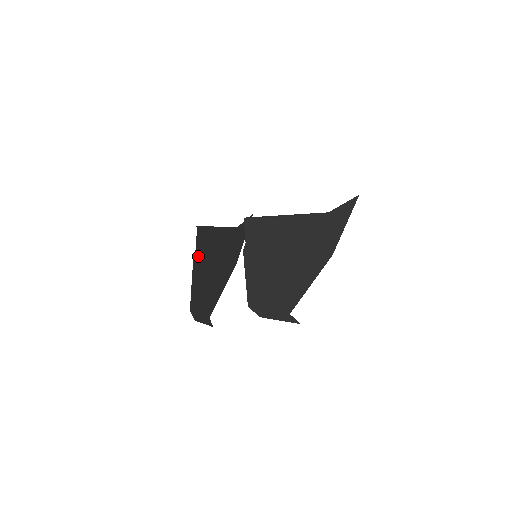
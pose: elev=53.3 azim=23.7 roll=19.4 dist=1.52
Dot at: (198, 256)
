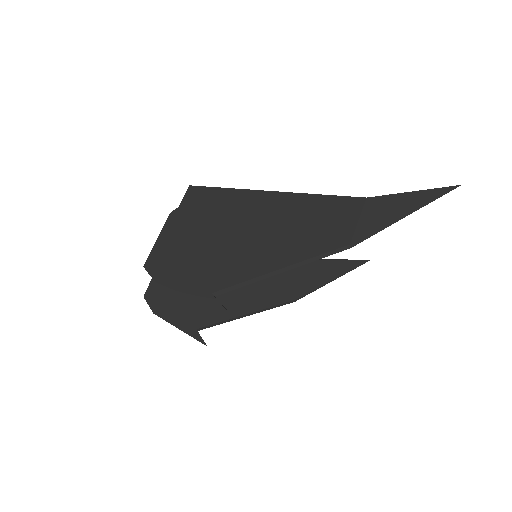
Dot at: occluded
